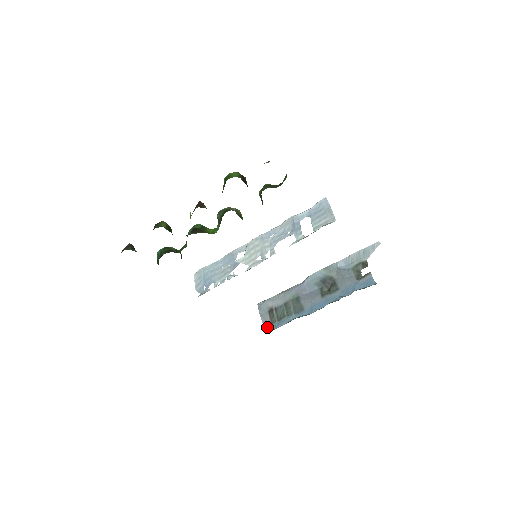
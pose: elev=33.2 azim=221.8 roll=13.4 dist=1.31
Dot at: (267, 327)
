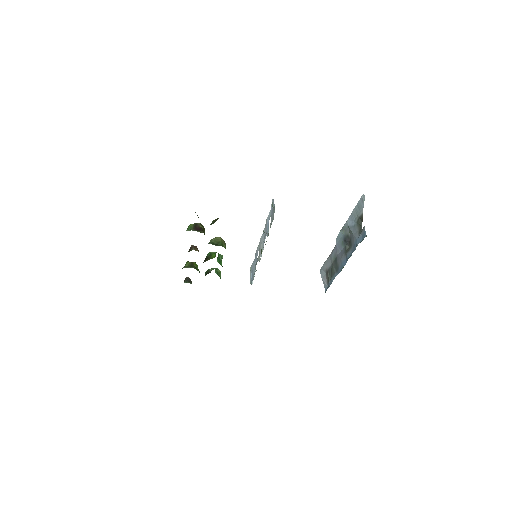
Dot at: (325, 287)
